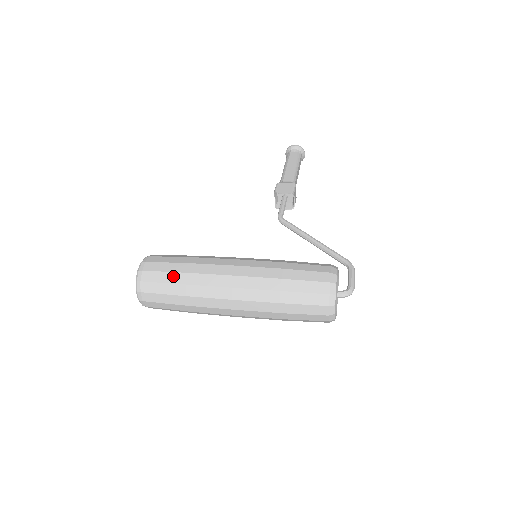
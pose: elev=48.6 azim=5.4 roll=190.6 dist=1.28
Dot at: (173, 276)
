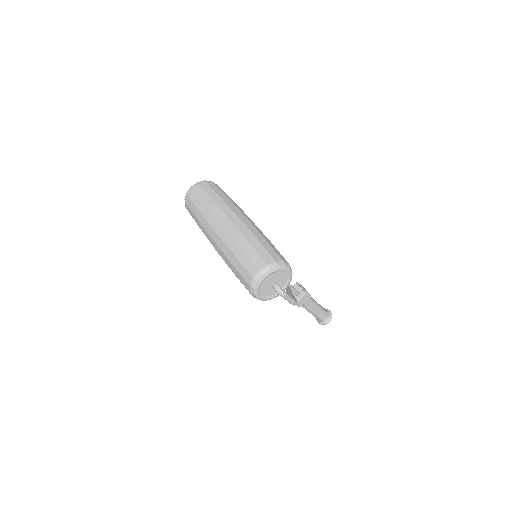
Dot at: (221, 193)
